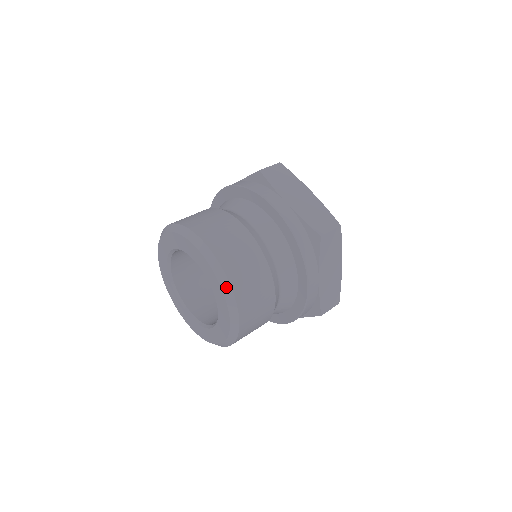
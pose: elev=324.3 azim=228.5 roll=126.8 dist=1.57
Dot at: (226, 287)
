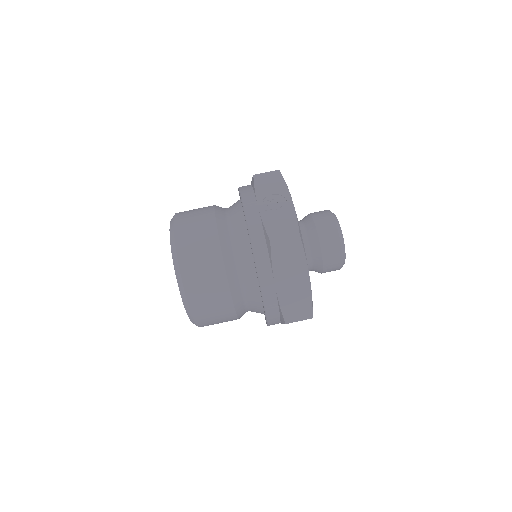
Dot at: (192, 320)
